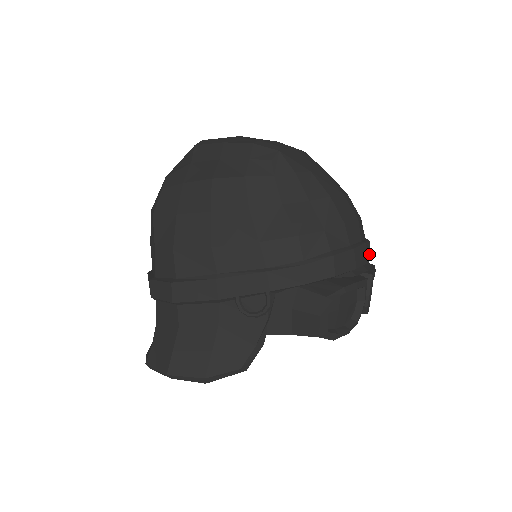
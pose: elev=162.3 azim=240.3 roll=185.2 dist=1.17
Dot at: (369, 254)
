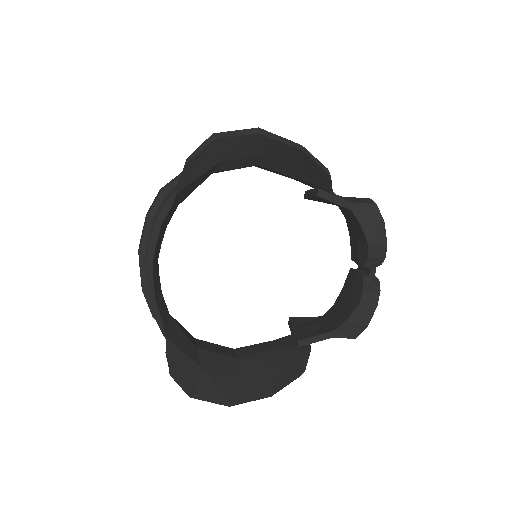
Dot at: occluded
